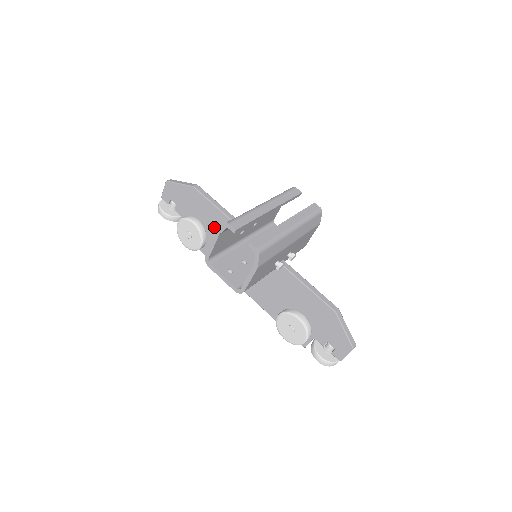
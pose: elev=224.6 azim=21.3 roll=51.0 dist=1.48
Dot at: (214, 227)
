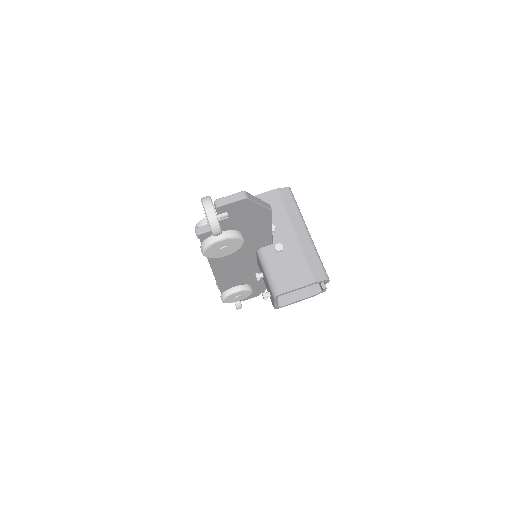
Dot at: occluded
